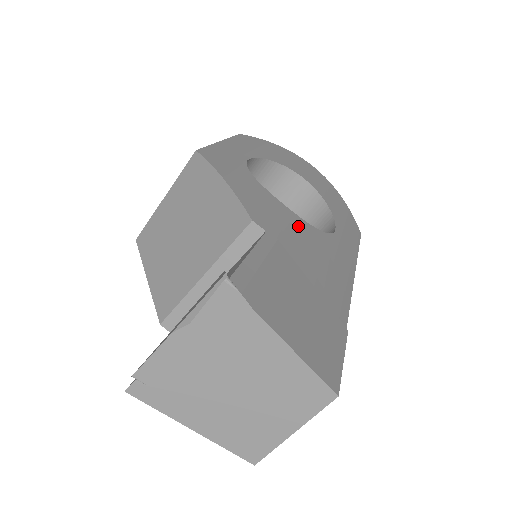
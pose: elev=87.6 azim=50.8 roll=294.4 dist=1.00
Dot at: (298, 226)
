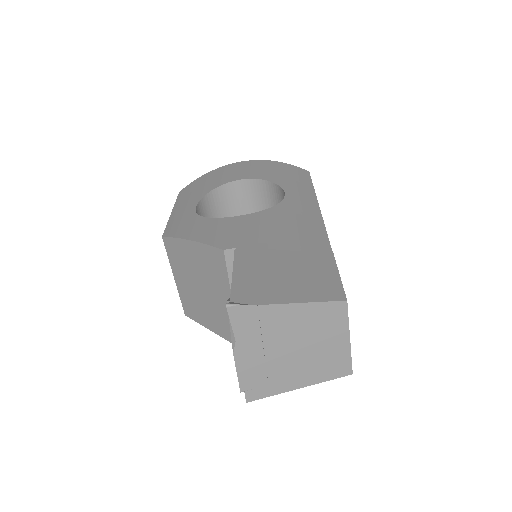
Dot at: (255, 221)
